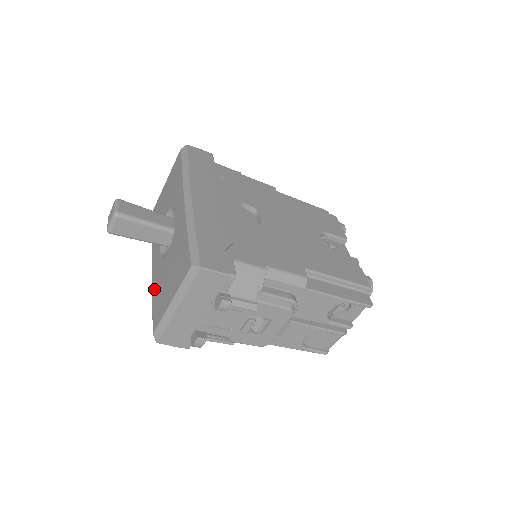
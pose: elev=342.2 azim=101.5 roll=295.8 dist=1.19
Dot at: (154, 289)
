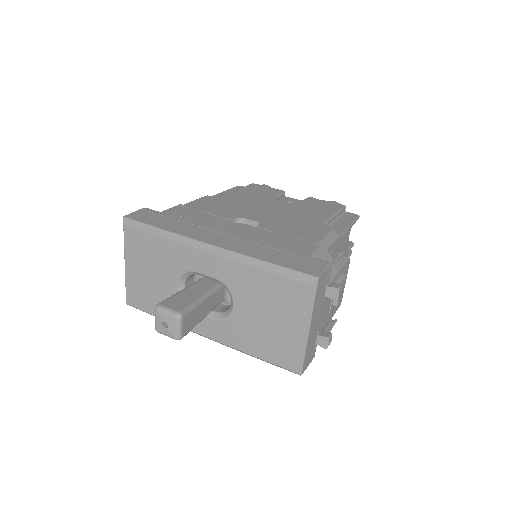
Dot at: (245, 347)
